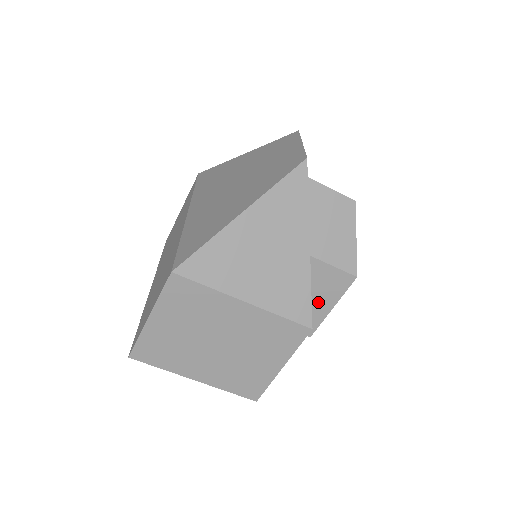
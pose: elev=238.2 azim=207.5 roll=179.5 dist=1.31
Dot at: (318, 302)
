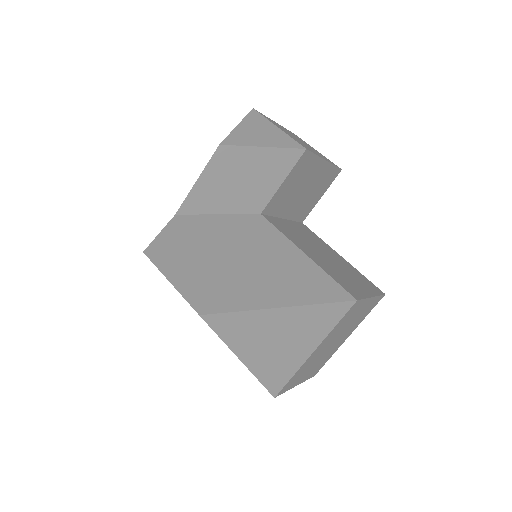
Dot at: (314, 176)
